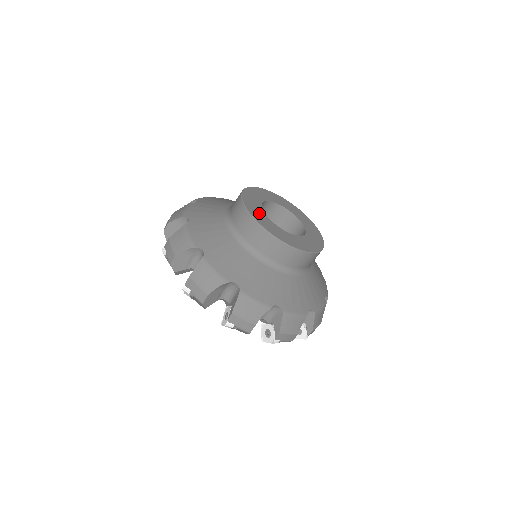
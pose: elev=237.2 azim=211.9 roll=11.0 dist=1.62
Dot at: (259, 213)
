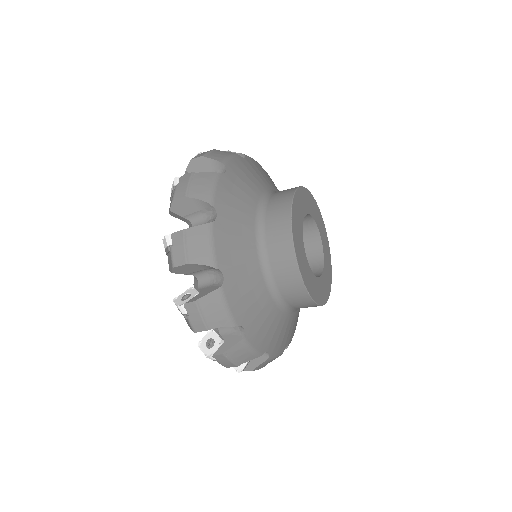
Dot at: (306, 269)
